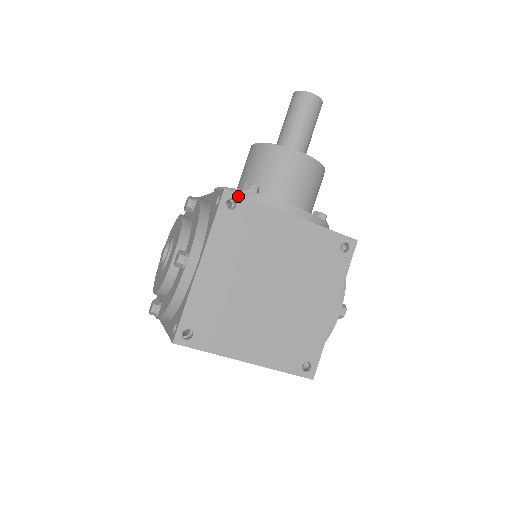
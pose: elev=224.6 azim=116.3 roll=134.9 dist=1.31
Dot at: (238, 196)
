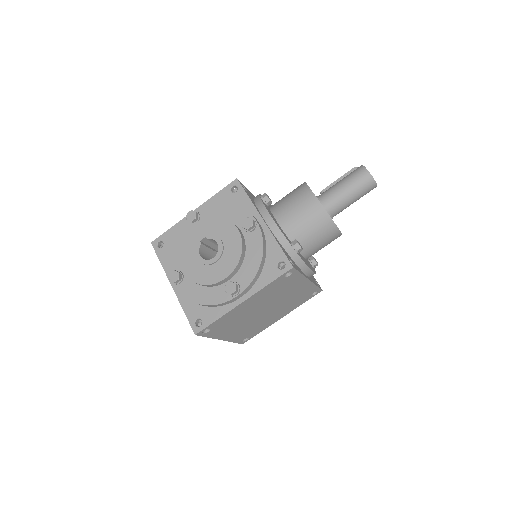
Dot at: (295, 271)
